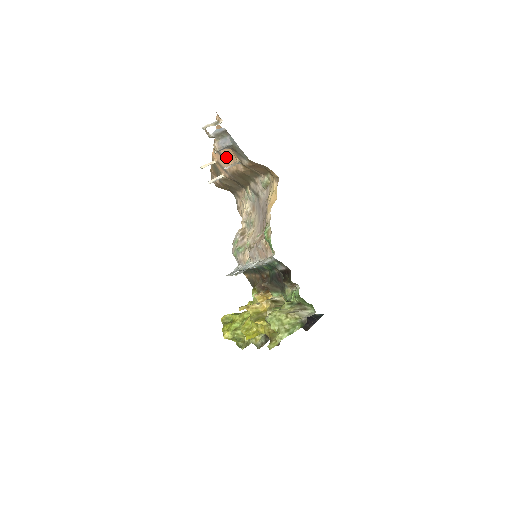
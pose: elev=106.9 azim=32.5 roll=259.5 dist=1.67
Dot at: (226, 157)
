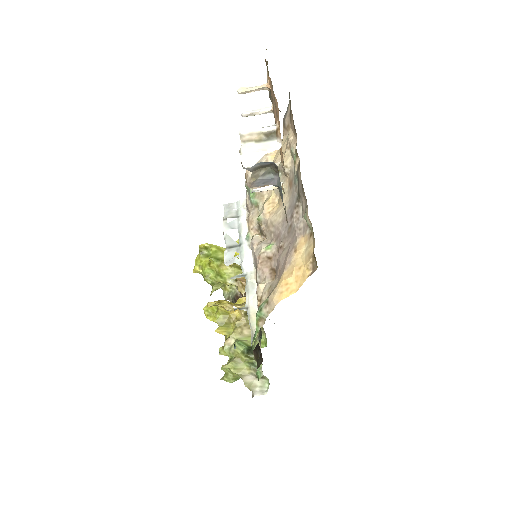
Dot at: occluded
